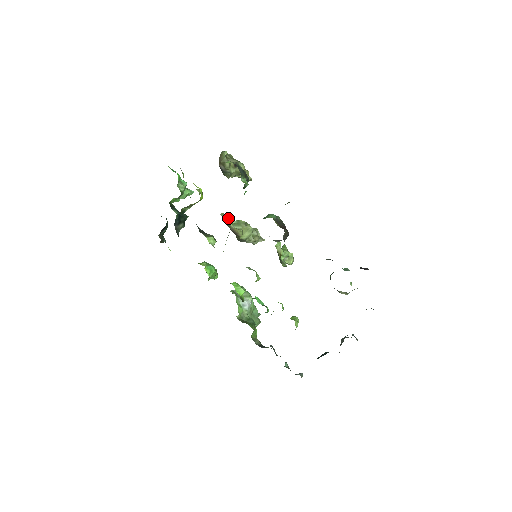
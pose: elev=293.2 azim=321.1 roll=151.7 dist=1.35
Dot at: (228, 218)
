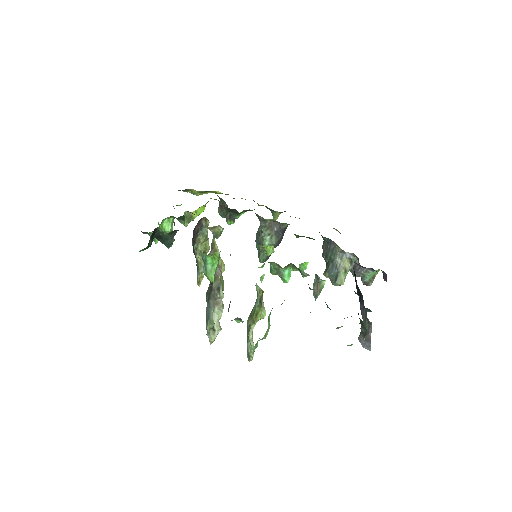
Dot at: (216, 245)
